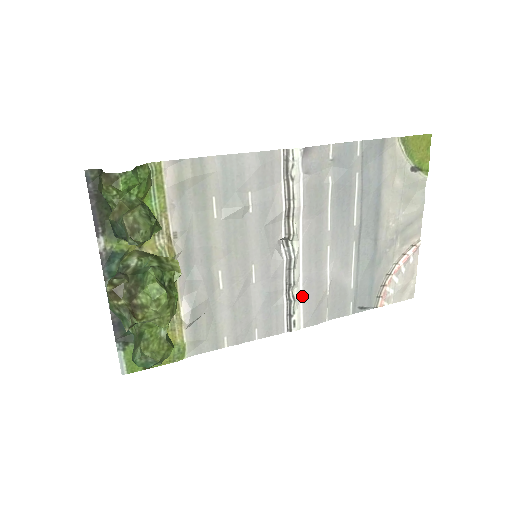
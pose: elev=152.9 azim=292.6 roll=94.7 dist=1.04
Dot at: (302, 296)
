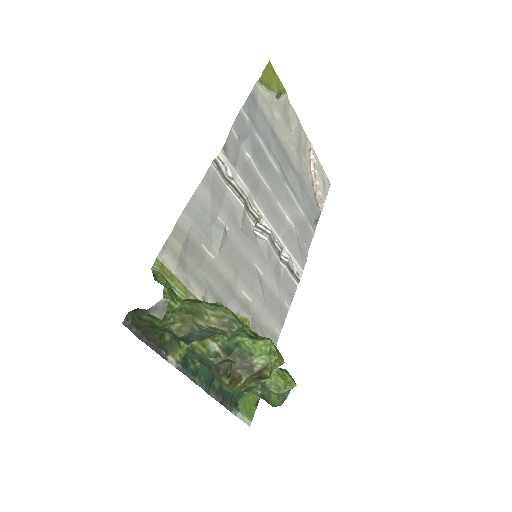
Dot at: (289, 252)
